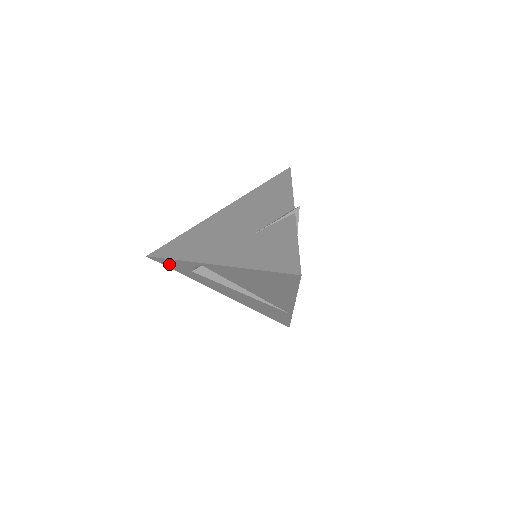
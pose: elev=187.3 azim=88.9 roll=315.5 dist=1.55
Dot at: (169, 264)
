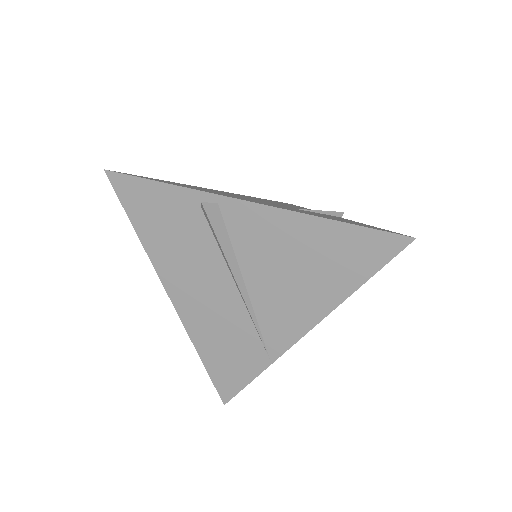
Dot at: (137, 197)
